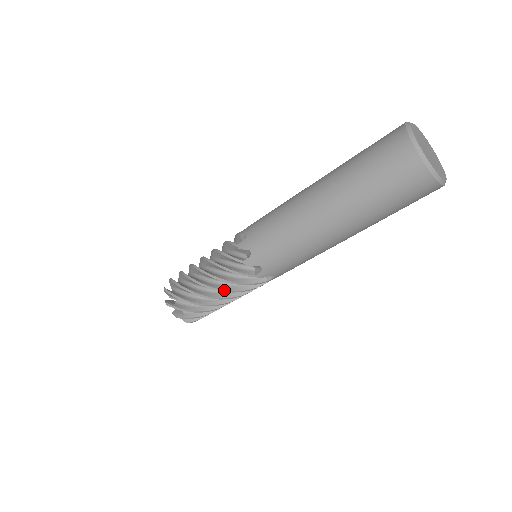
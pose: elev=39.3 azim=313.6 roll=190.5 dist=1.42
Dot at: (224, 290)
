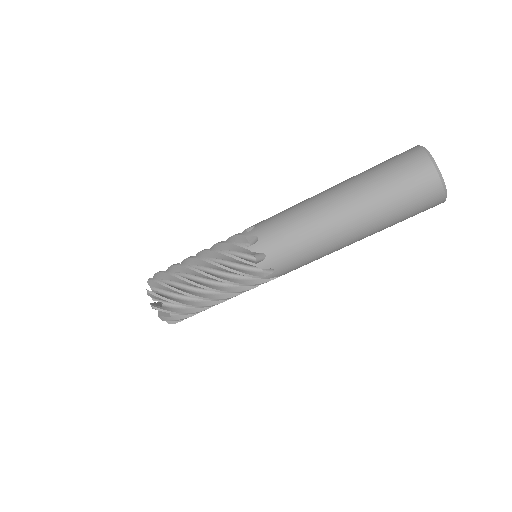
Dot at: (218, 278)
